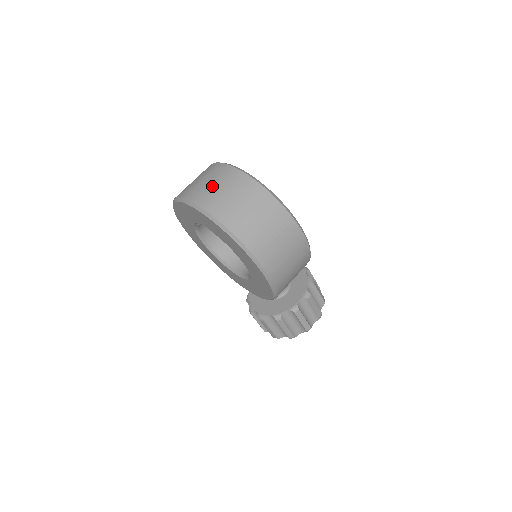
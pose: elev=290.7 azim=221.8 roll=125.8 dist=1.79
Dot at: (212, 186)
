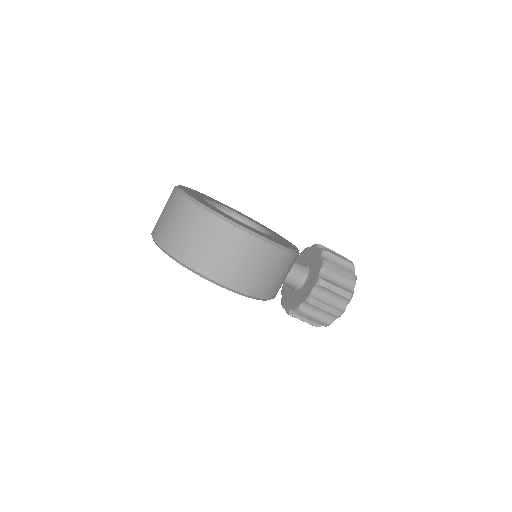
Dot at: (163, 216)
